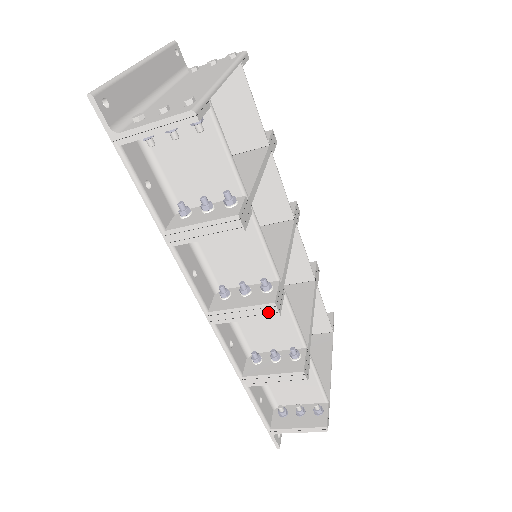
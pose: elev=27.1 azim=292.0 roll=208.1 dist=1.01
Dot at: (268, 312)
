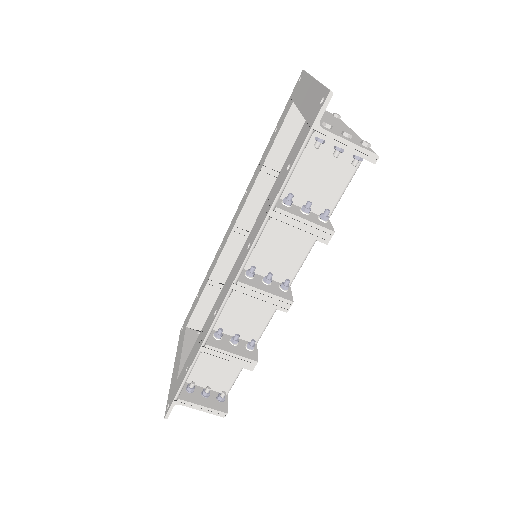
Dot at: (282, 306)
